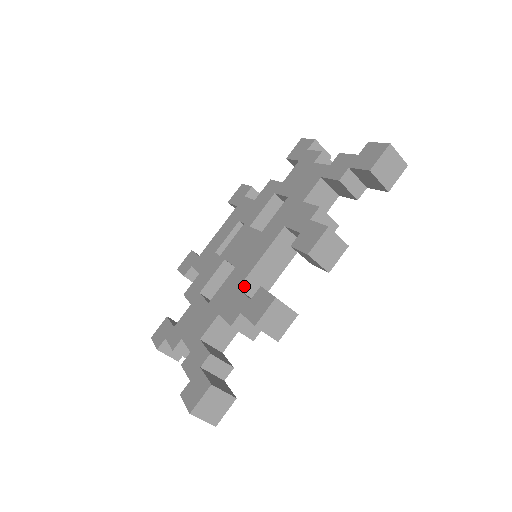
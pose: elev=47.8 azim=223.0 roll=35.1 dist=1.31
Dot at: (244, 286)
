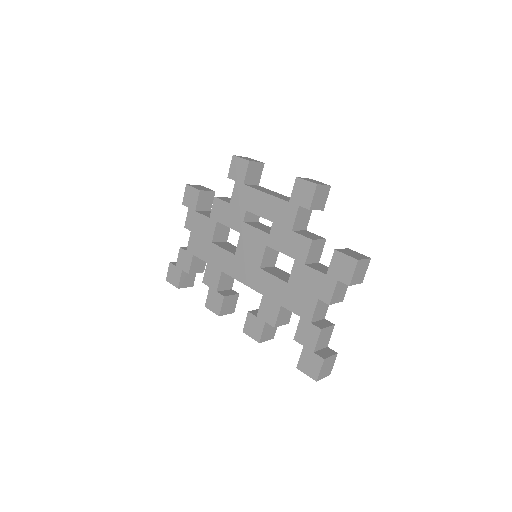
Dot at: (227, 273)
